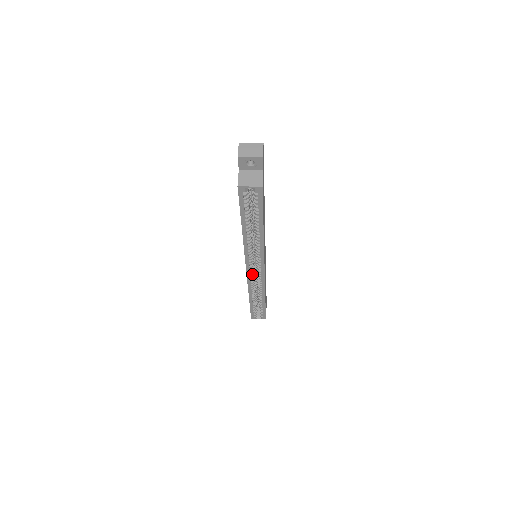
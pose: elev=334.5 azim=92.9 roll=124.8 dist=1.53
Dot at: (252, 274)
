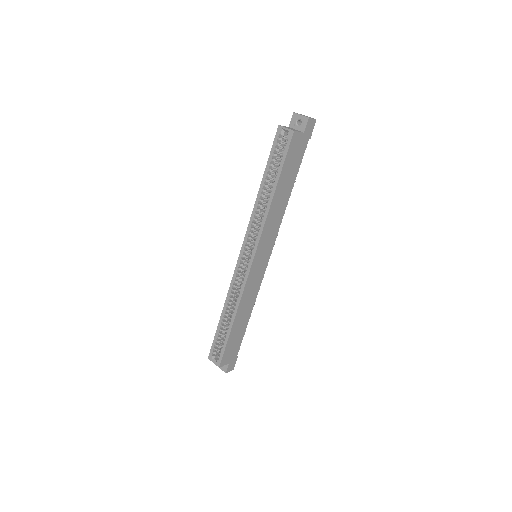
Dot at: (241, 268)
